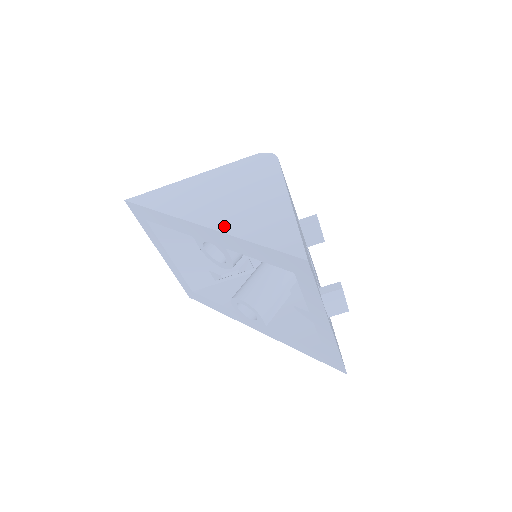
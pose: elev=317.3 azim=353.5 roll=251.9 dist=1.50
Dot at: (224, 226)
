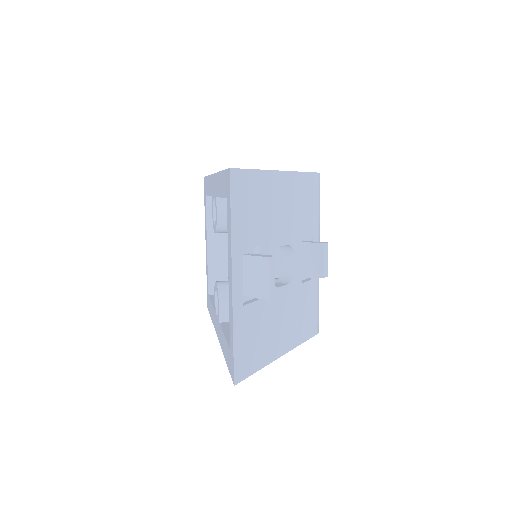
Dot at: occluded
